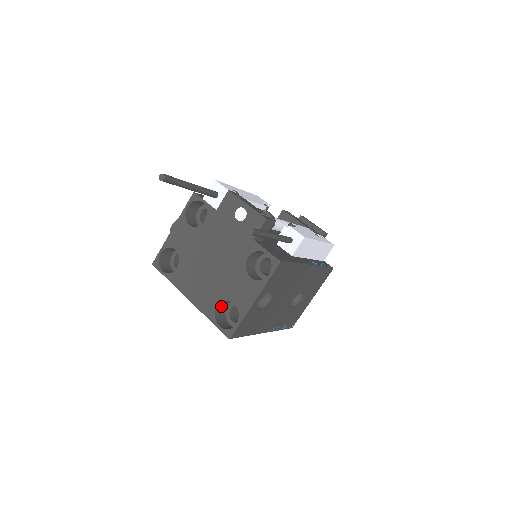
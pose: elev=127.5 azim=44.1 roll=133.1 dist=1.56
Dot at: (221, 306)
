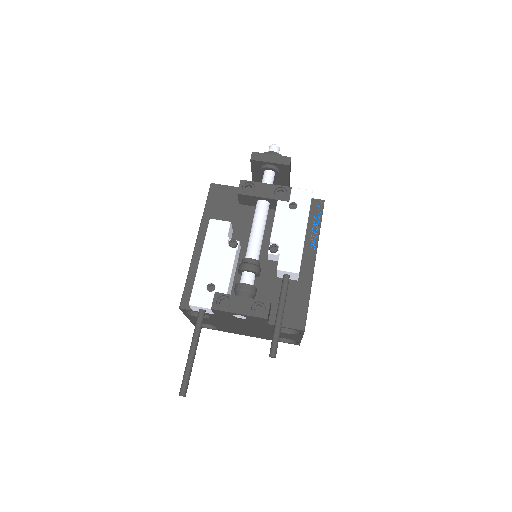
Dot at: occluded
